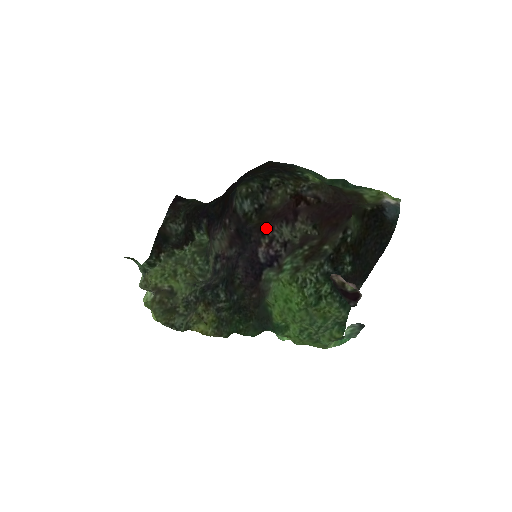
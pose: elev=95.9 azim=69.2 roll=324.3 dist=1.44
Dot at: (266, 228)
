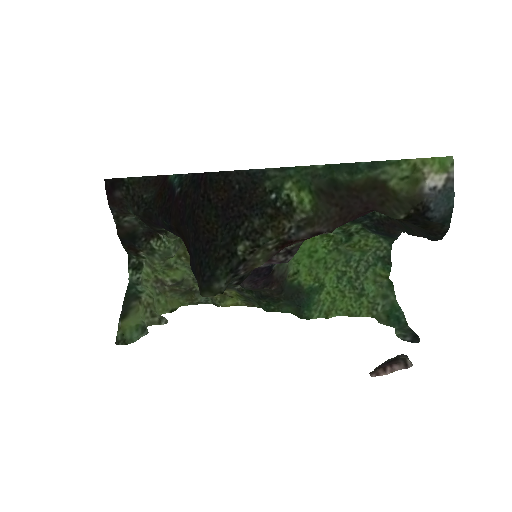
Dot at: occluded
